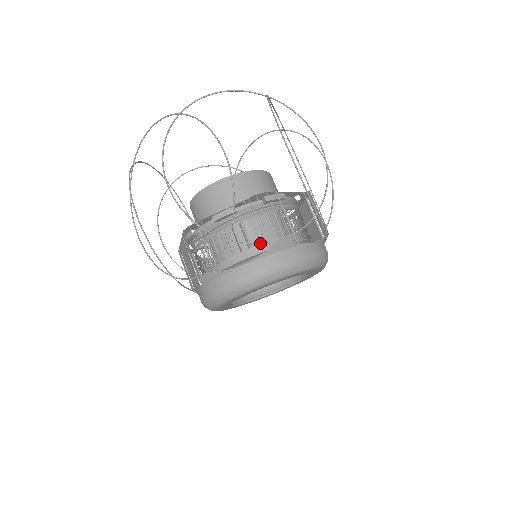
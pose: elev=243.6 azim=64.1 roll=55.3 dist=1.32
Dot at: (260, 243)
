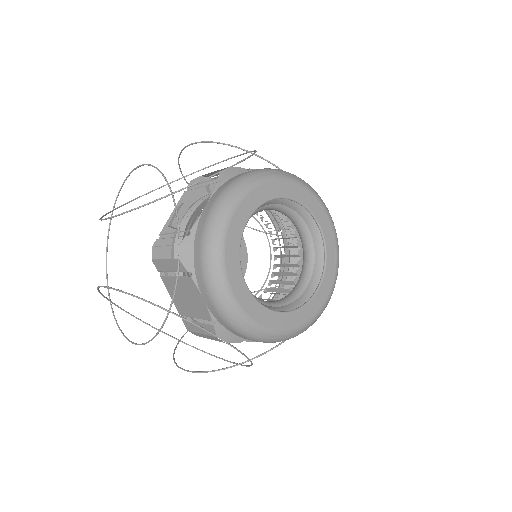
Dot at: (205, 178)
